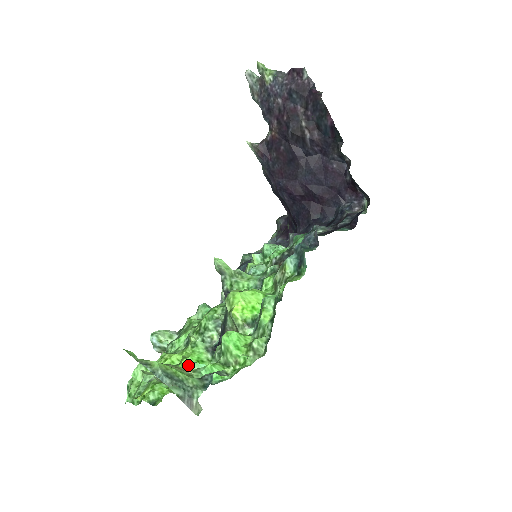
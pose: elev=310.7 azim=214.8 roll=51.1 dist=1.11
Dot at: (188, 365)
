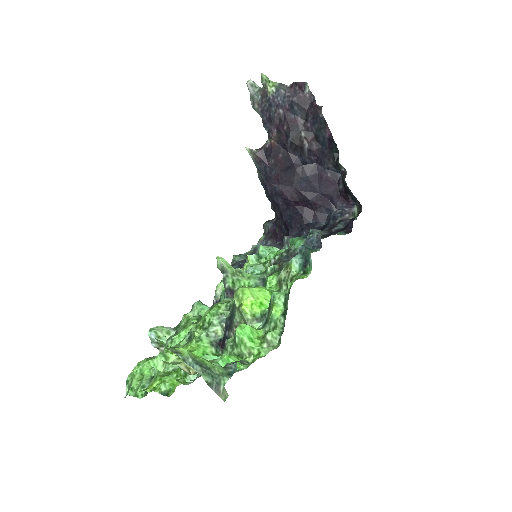
Dot at: occluded
